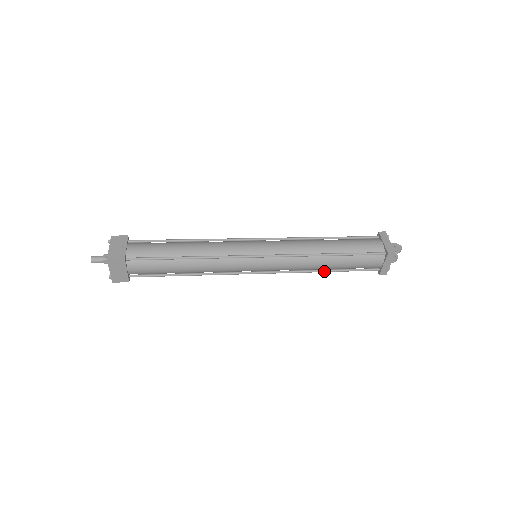
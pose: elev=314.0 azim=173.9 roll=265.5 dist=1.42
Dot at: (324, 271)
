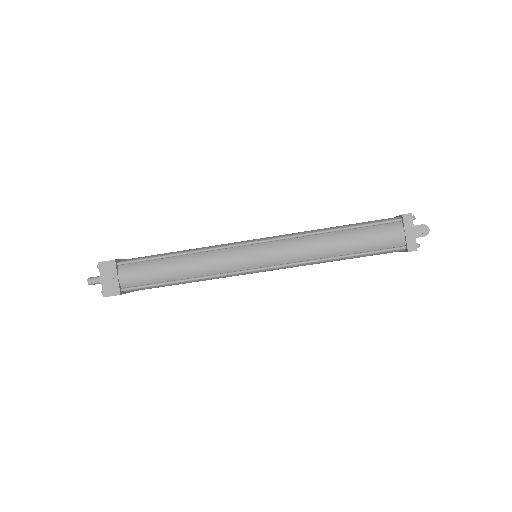
Dot at: occluded
